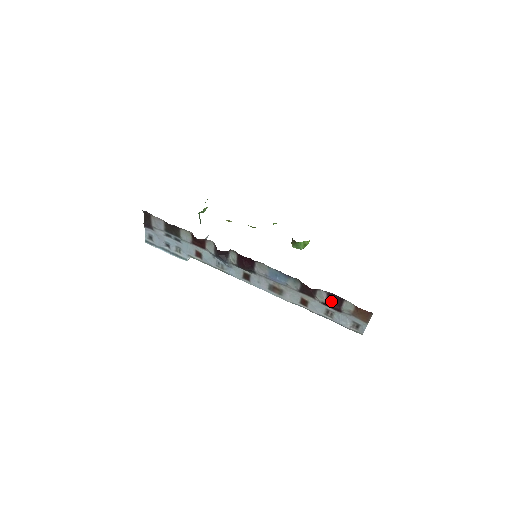
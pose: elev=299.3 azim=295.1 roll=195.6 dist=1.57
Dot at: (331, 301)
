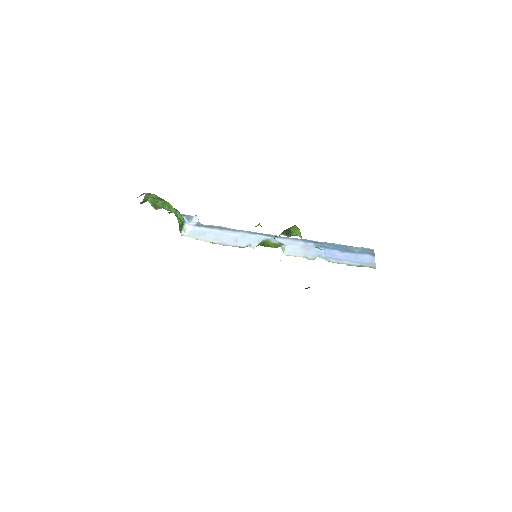
Dot at: occluded
